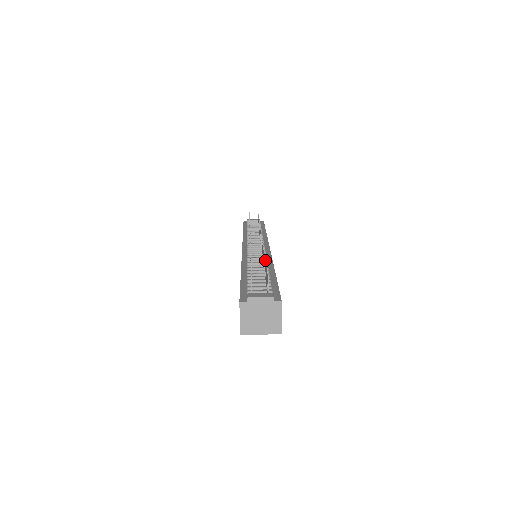
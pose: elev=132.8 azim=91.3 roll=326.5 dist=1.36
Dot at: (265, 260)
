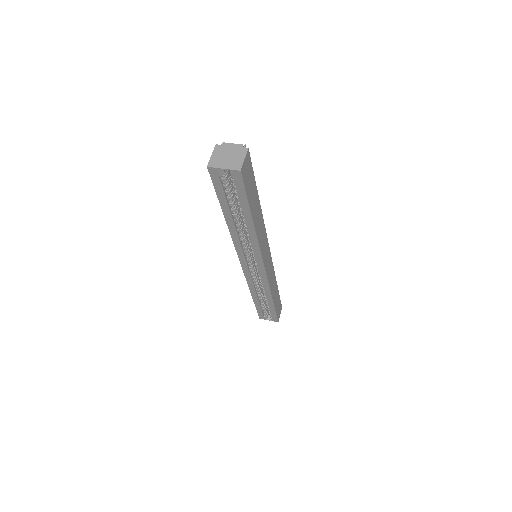
Dot at: occluded
